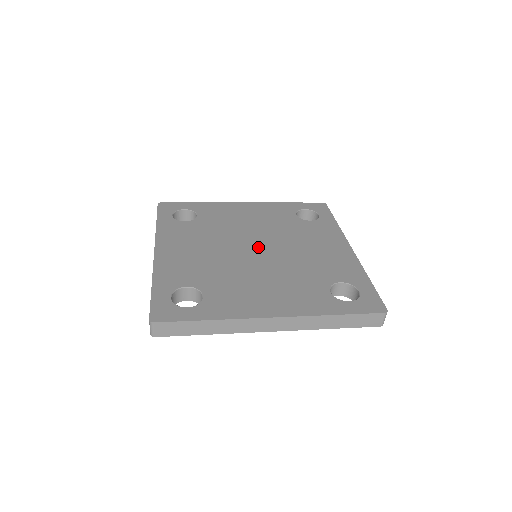
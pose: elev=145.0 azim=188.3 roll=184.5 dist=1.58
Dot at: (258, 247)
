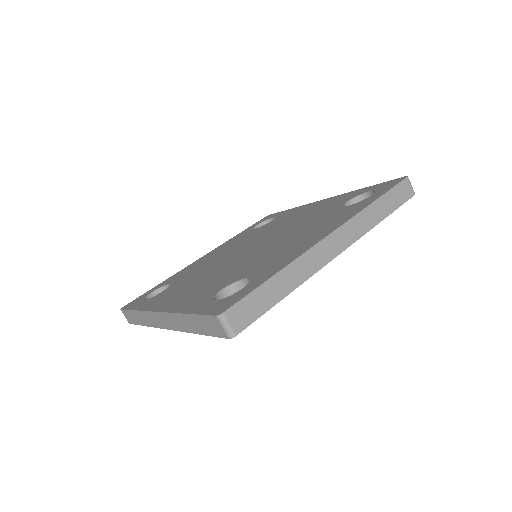
Dot at: (256, 245)
